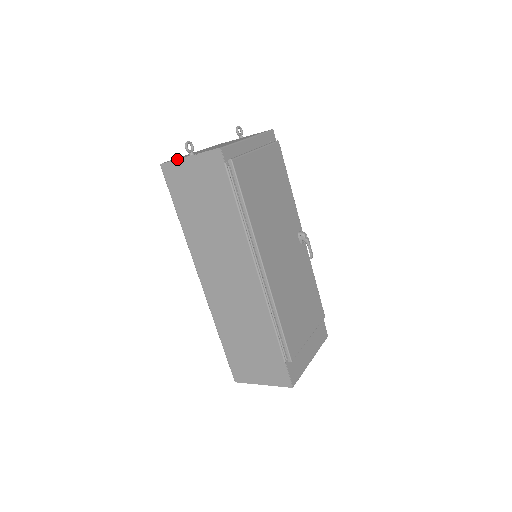
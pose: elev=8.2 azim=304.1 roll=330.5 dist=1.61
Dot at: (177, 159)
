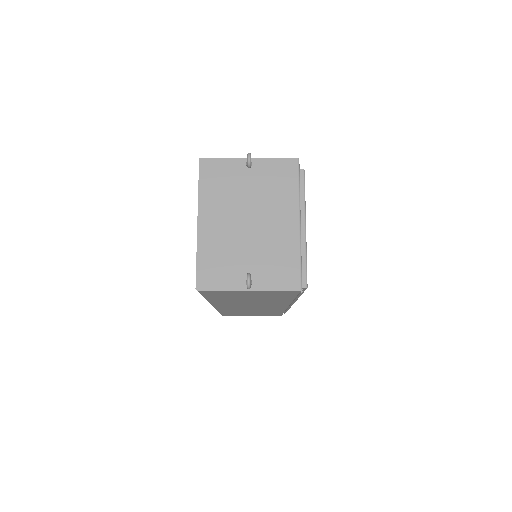
Dot at: (229, 290)
